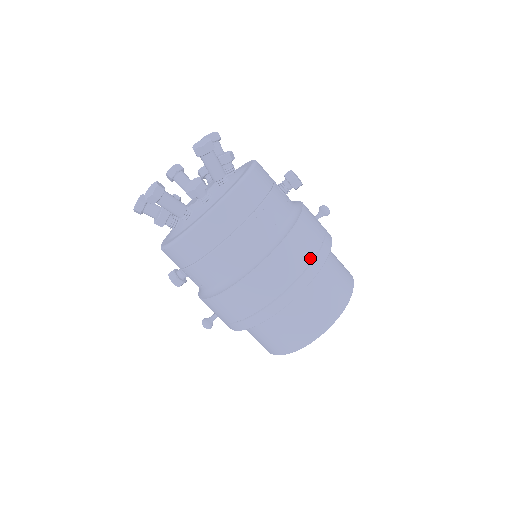
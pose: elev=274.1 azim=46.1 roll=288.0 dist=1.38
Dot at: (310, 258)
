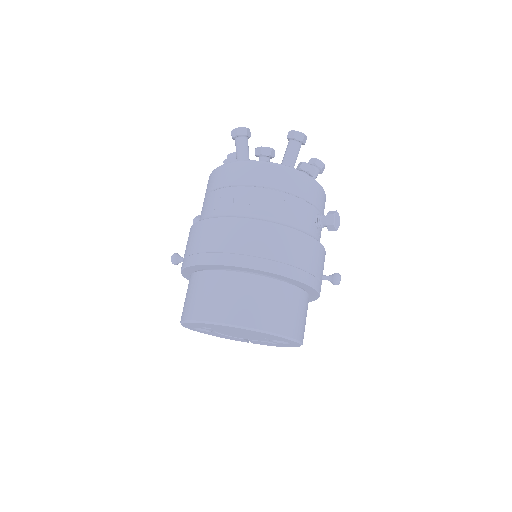
Dot at: (275, 256)
